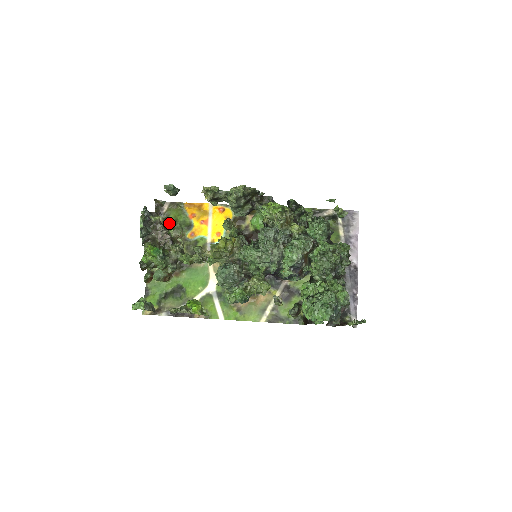
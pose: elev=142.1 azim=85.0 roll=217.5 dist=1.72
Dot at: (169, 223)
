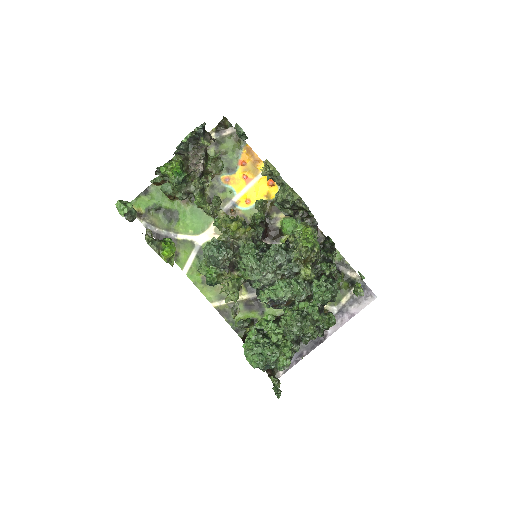
Dot at: (218, 149)
